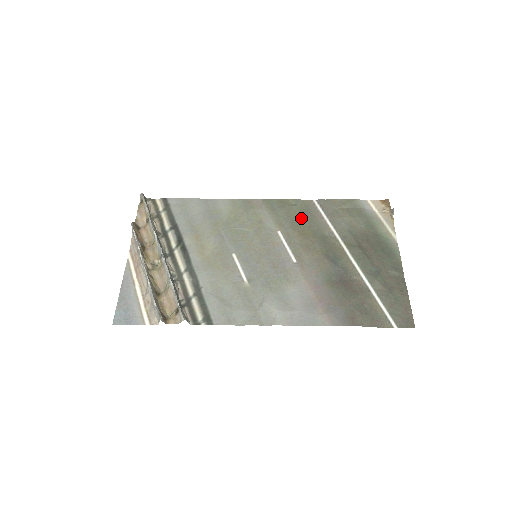
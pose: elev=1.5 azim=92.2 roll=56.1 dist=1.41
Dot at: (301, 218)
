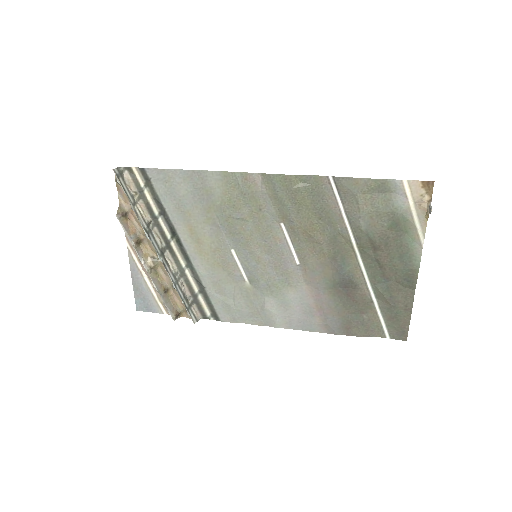
Dot at: (310, 206)
